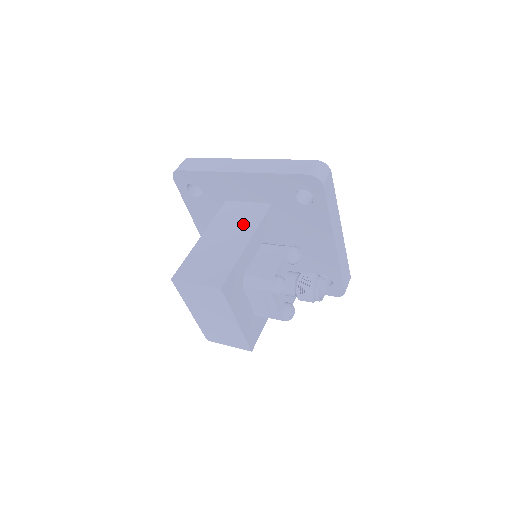
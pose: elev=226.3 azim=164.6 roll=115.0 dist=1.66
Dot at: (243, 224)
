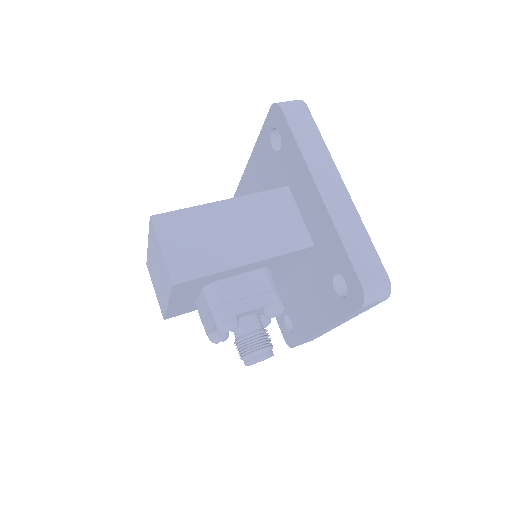
Dot at: (268, 236)
